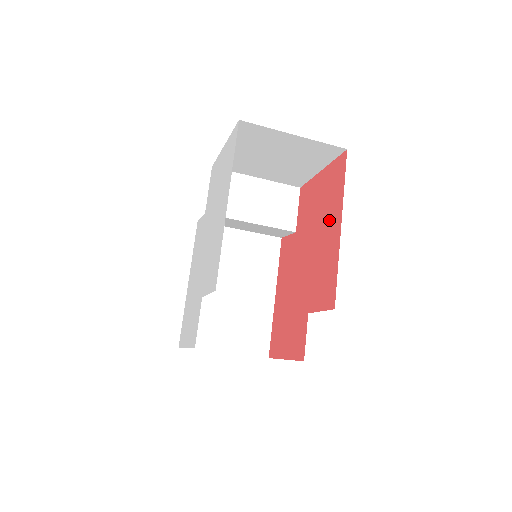
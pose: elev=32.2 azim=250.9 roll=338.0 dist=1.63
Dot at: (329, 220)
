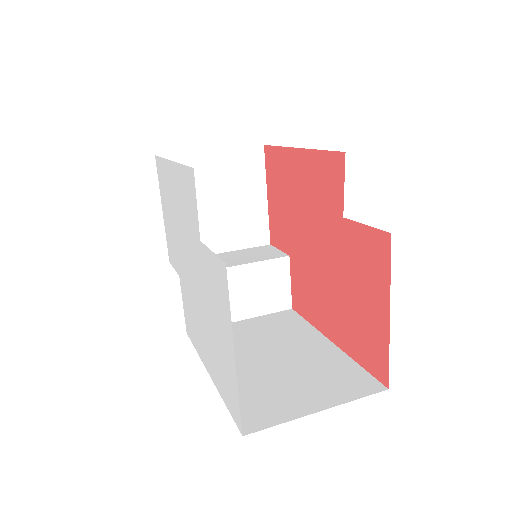
Dot at: (338, 320)
